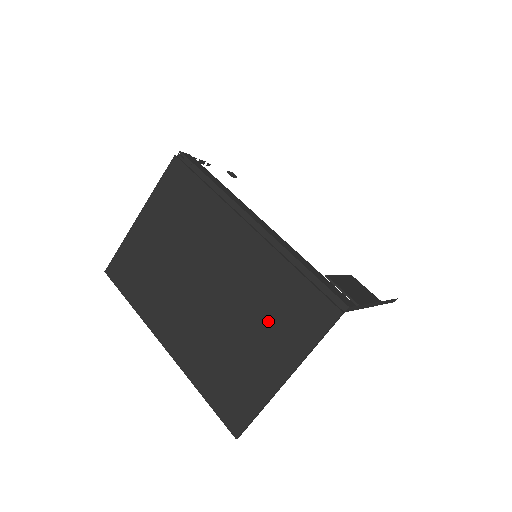
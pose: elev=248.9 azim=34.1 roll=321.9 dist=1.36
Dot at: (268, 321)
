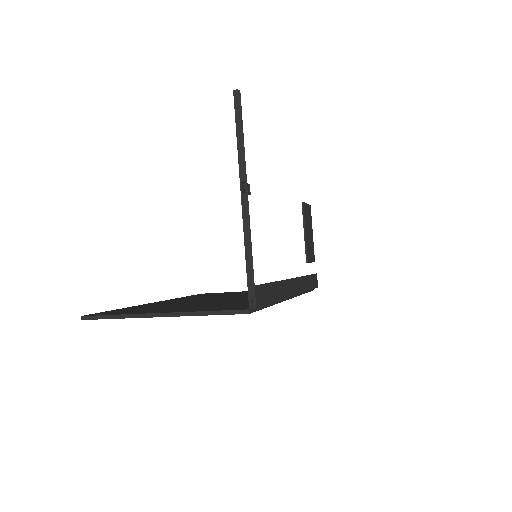
Dot at: occluded
